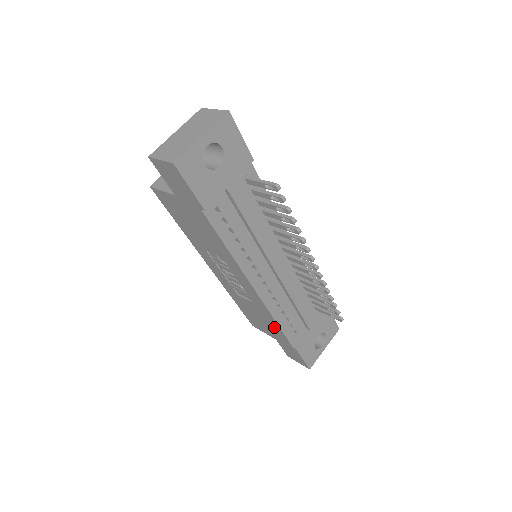
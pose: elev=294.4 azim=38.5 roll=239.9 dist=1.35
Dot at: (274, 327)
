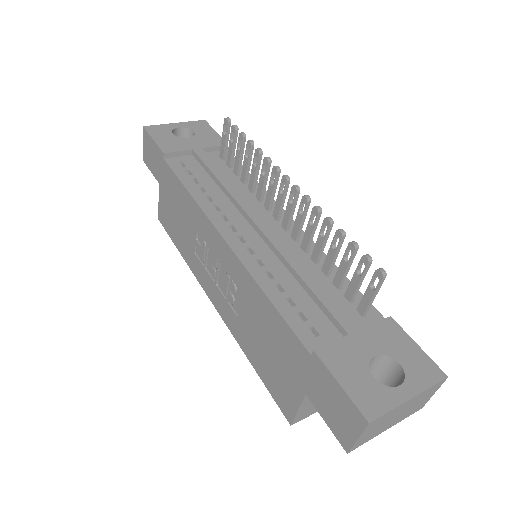
Dot at: (276, 327)
